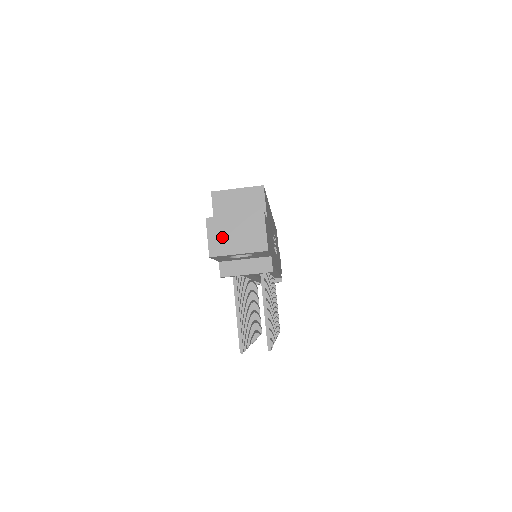
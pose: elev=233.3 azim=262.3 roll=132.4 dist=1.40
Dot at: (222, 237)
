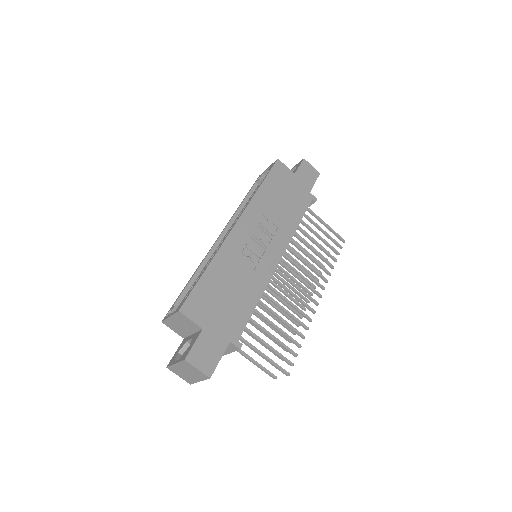
Dot at: (183, 375)
